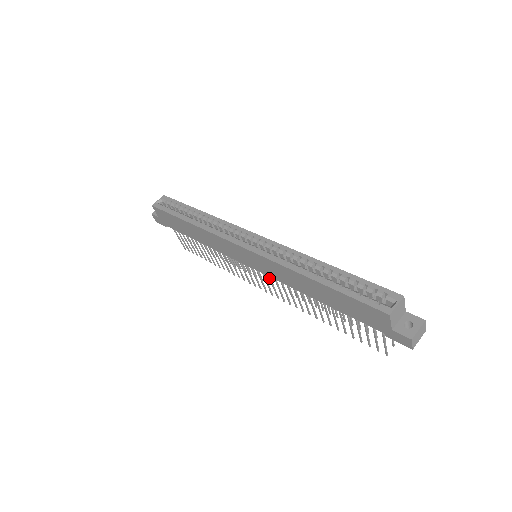
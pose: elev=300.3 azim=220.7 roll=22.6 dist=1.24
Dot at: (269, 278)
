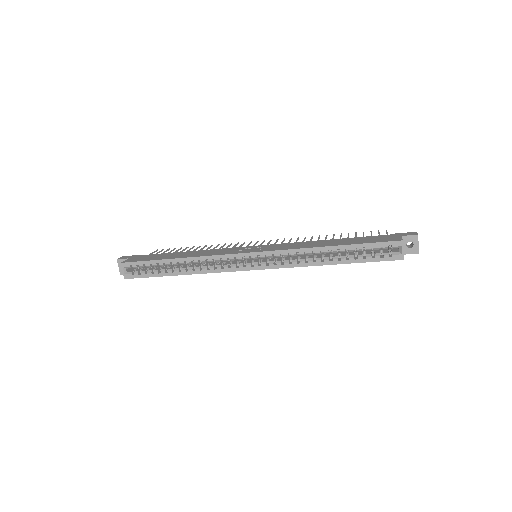
Dot at: occluded
